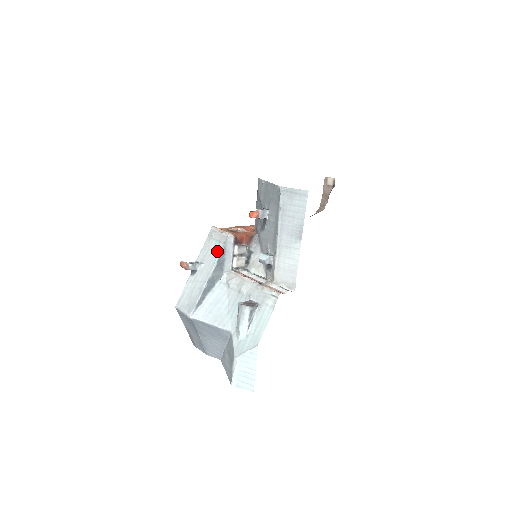
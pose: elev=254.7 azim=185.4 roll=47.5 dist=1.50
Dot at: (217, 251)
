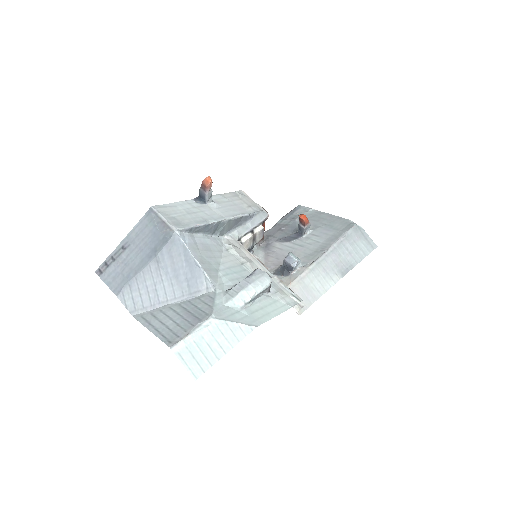
Dot at: (244, 210)
